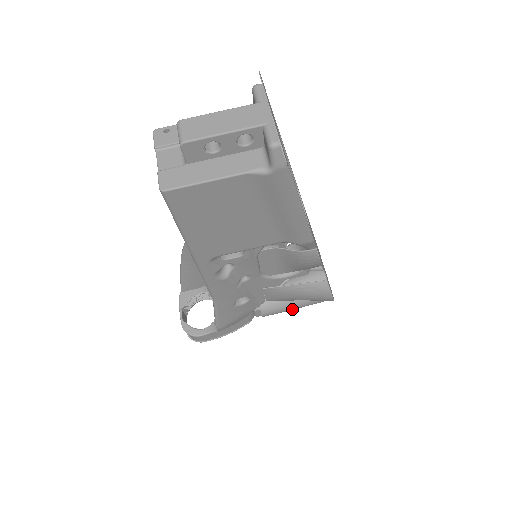
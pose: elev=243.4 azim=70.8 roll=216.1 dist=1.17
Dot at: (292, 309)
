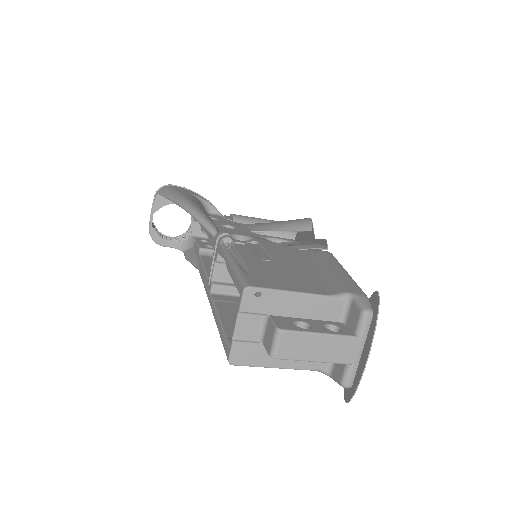
Dot at: occluded
